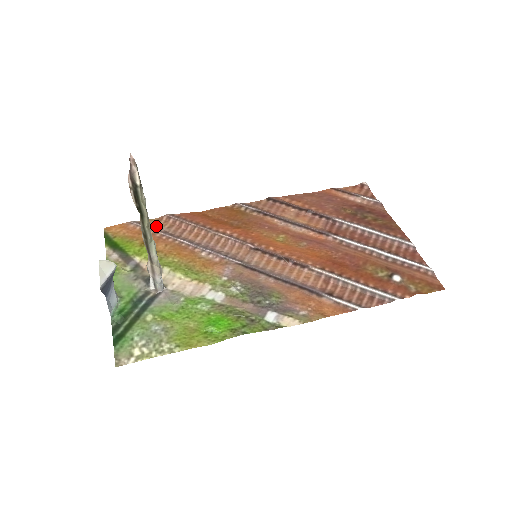
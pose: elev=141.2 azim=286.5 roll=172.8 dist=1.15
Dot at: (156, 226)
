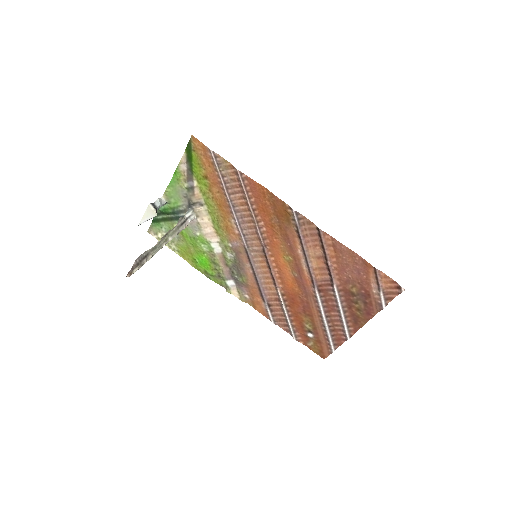
Dot at: (225, 170)
